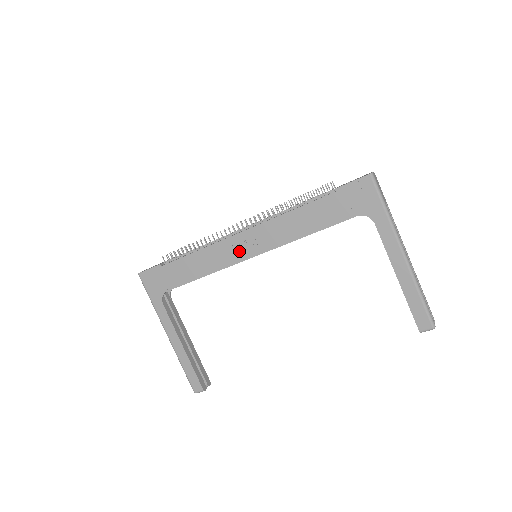
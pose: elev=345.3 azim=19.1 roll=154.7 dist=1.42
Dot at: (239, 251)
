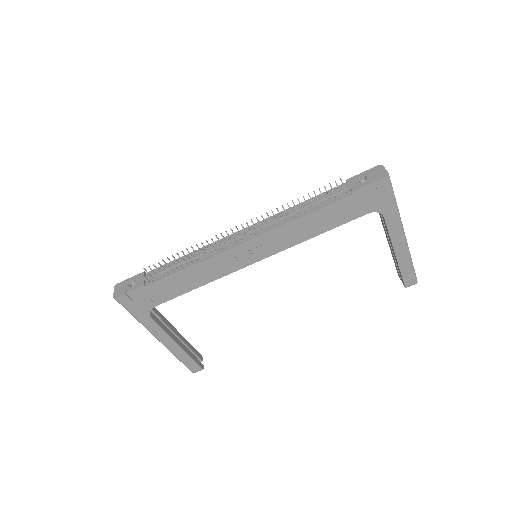
Dot at: (242, 259)
